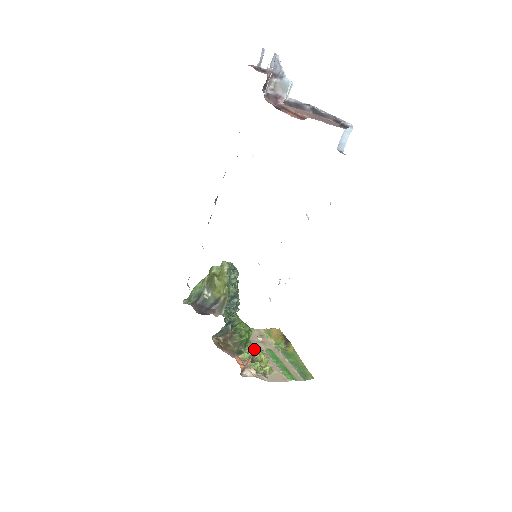
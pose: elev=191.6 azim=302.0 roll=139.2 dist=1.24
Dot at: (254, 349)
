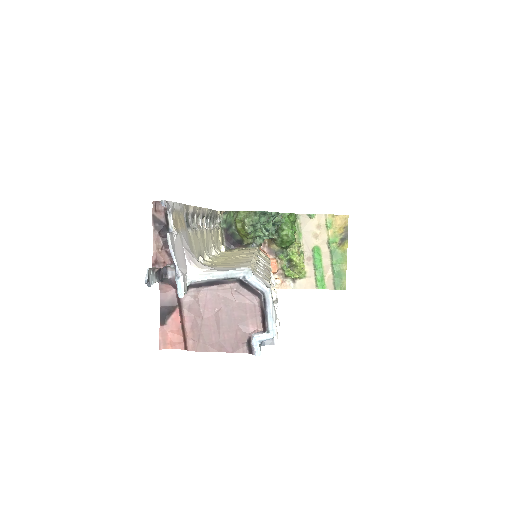
Dot at: (293, 255)
